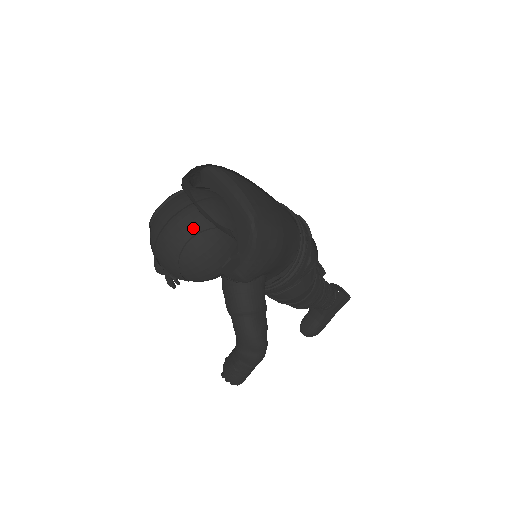
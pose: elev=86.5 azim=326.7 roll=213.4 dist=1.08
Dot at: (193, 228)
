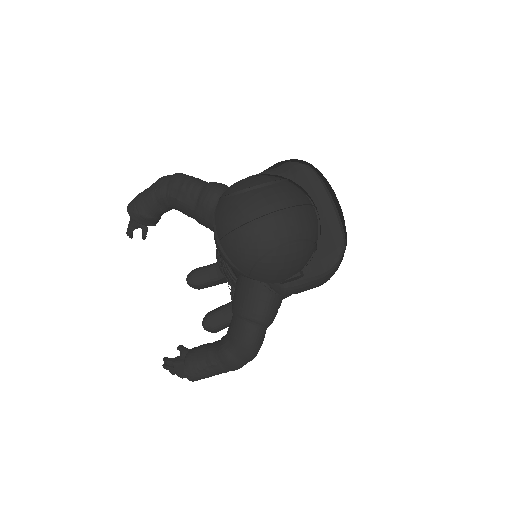
Dot at: (297, 232)
